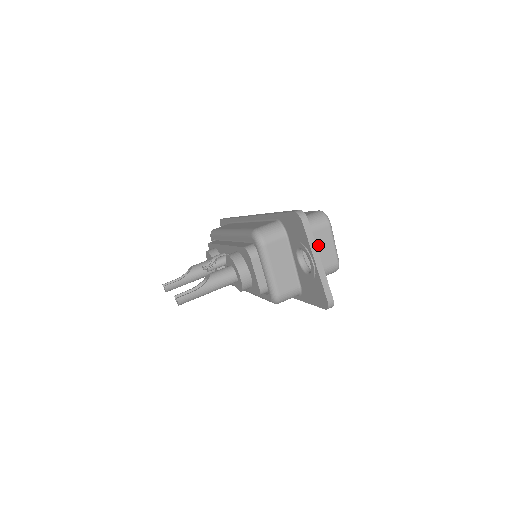
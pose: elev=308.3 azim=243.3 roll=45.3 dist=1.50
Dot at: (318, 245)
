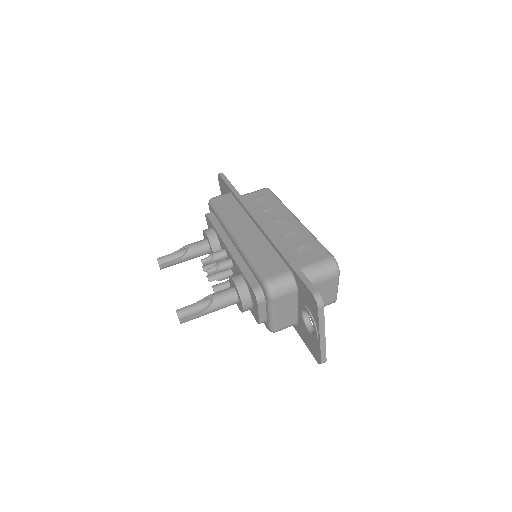
Dot at: (322, 291)
